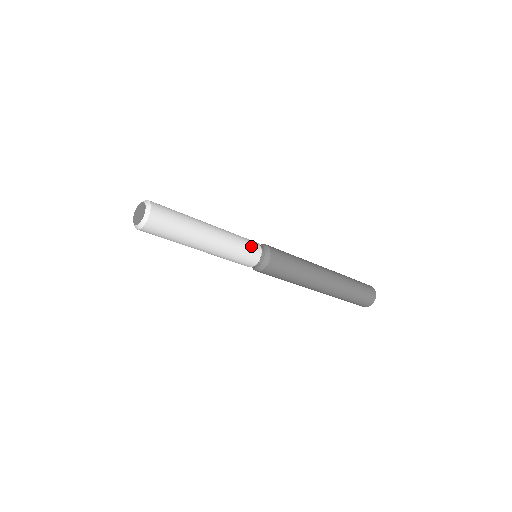
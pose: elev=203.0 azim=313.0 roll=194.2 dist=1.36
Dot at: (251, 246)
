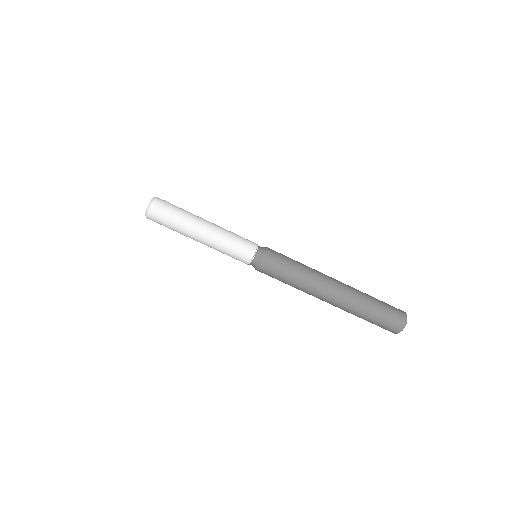
Dot at: occluded
